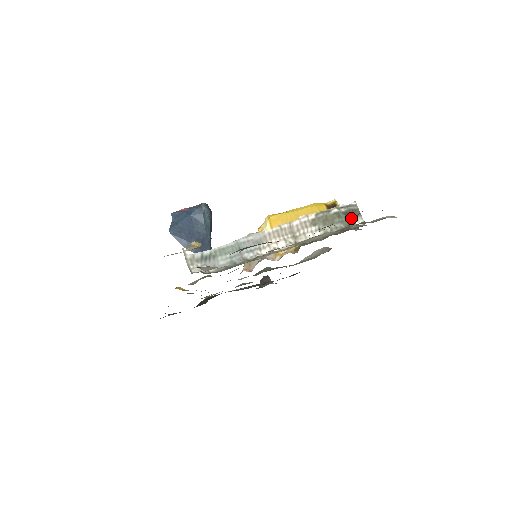
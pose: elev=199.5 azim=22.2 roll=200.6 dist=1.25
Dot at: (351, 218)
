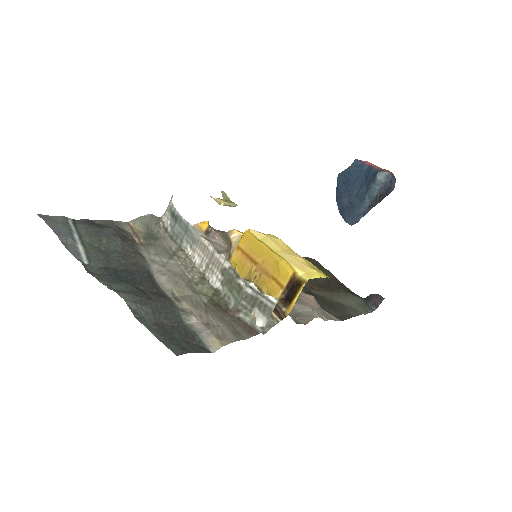
Dot at: (250, 307)
